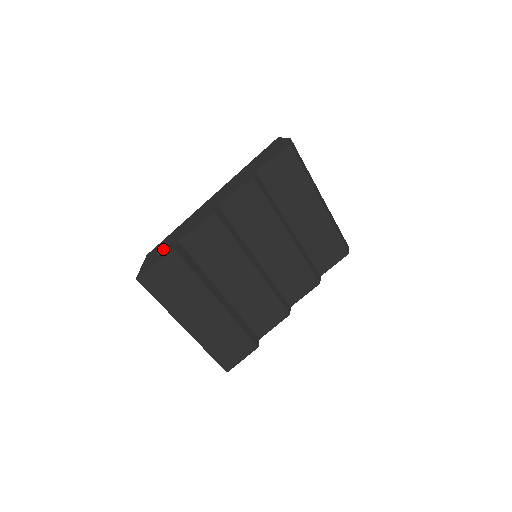
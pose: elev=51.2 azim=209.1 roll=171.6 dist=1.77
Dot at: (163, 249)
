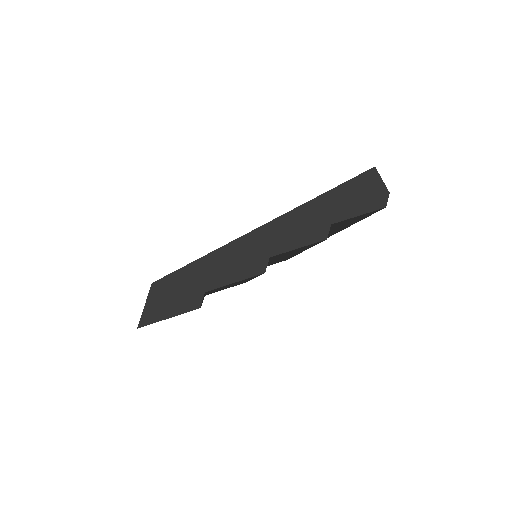
Dot at: (181, 293)
